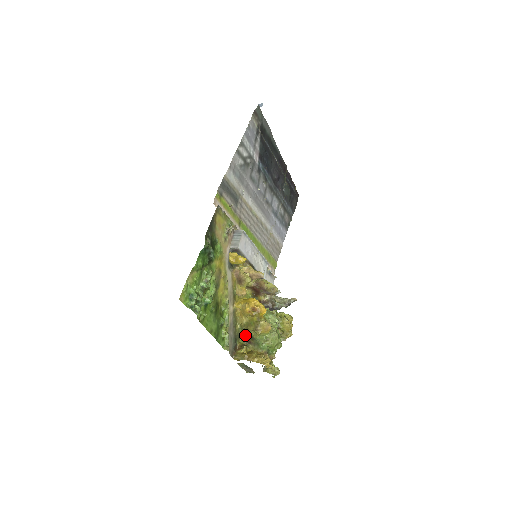
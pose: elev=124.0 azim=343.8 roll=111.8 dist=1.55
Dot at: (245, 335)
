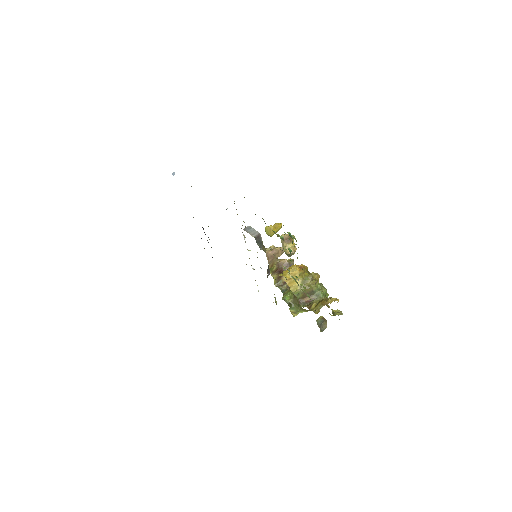
Dot at: (302, 300)
